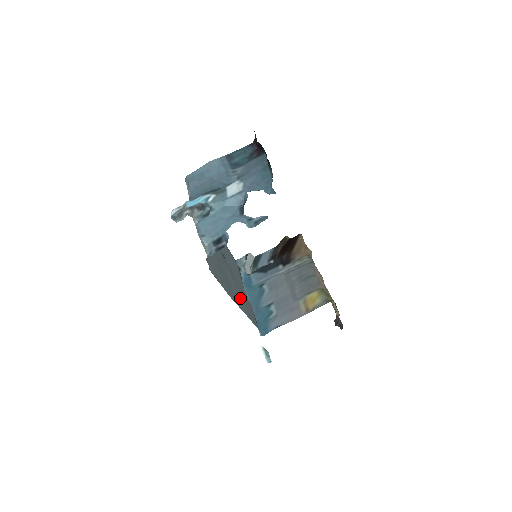
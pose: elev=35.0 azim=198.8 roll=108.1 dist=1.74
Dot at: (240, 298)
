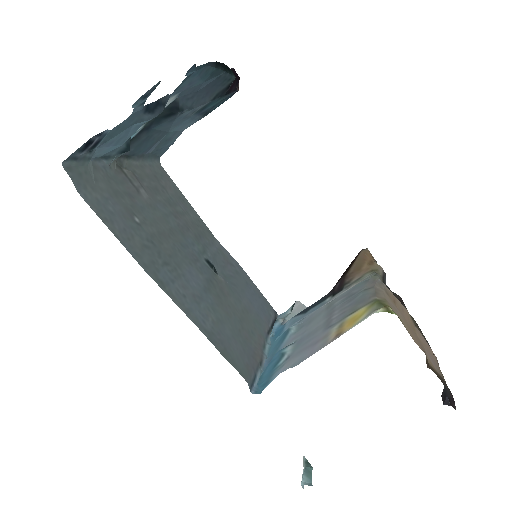
Dot at: (204, 308)
